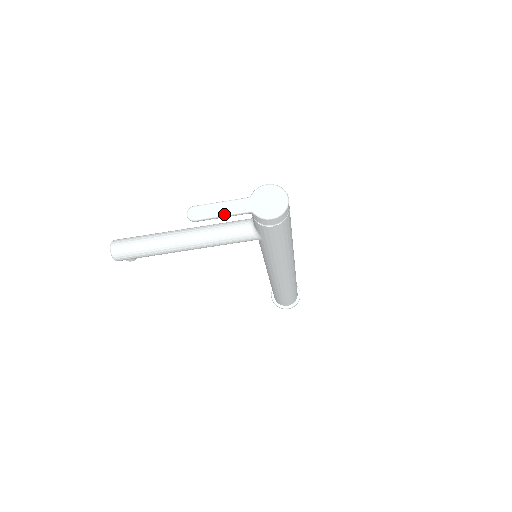
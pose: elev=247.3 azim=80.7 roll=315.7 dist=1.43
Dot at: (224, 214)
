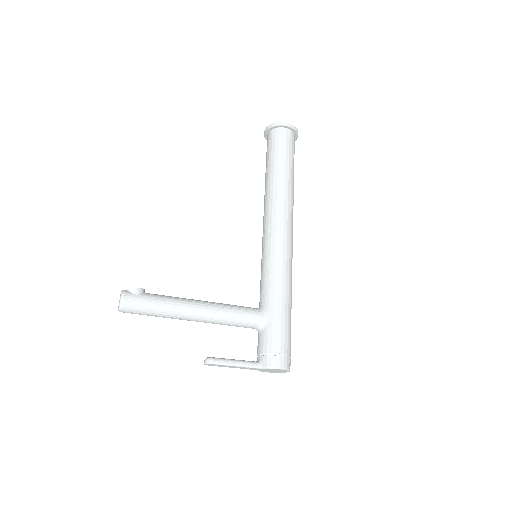
Dot at: occluded
